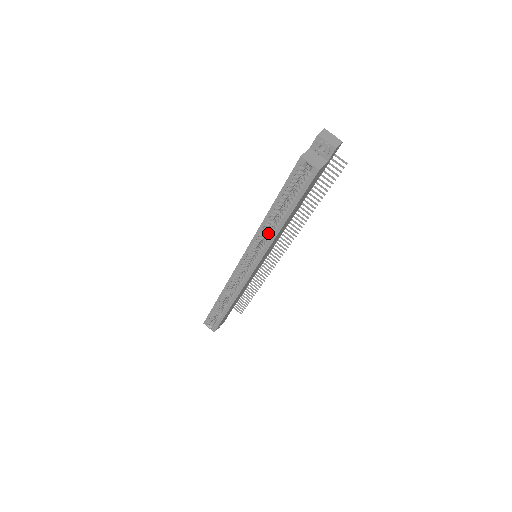
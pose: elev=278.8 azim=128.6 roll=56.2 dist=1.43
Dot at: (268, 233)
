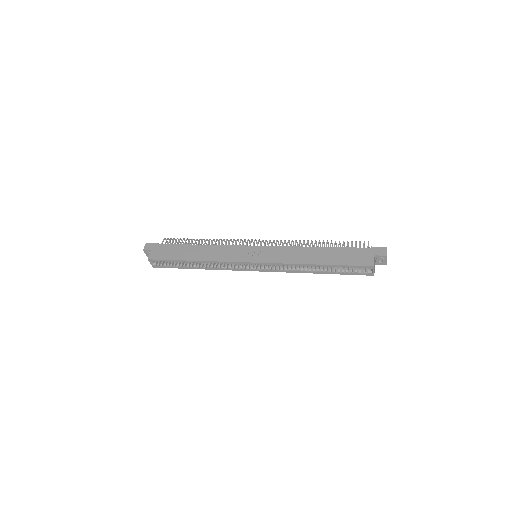
Dot at: occluded
